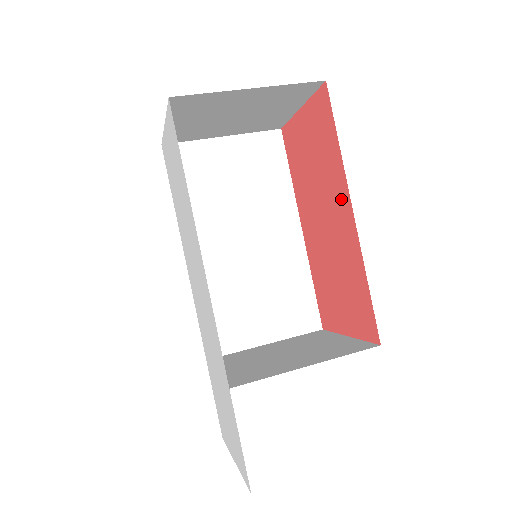
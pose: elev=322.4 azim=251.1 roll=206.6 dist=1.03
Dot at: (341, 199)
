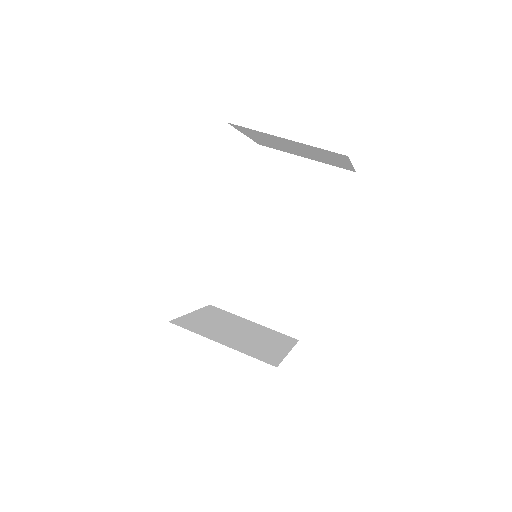
Dot at: occluded
